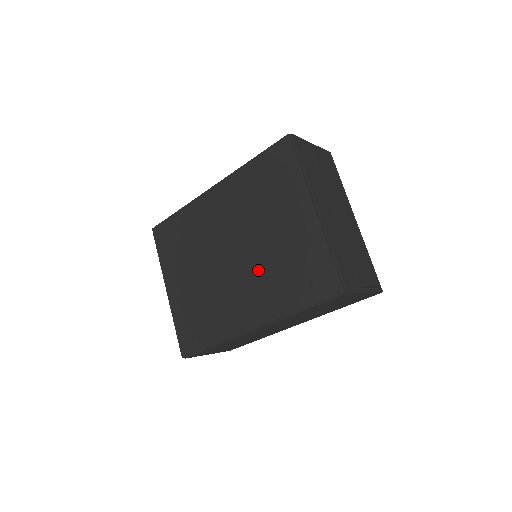
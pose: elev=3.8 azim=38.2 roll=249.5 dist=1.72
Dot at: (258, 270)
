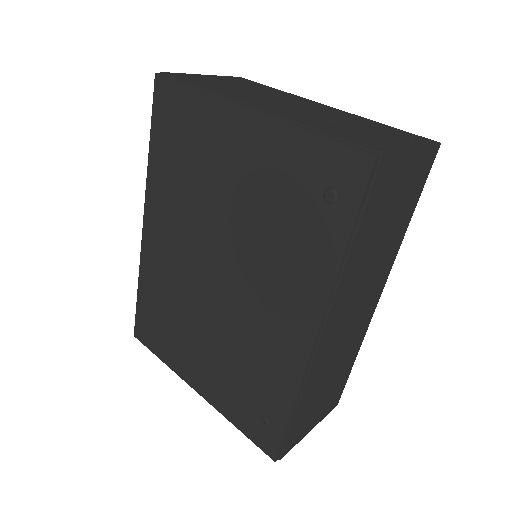
Dot at: (256, 257)
